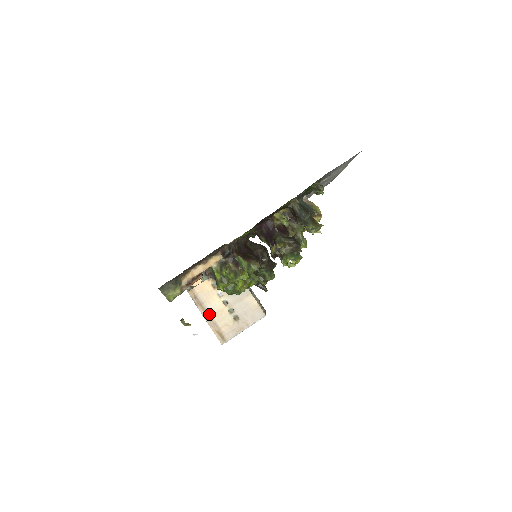
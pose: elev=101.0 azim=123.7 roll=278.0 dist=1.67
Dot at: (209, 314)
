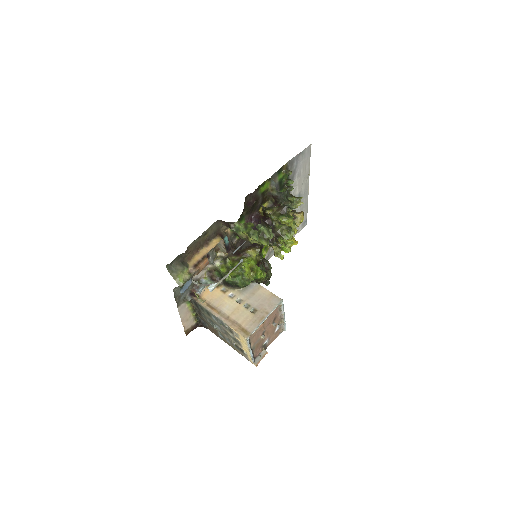
Dot at: (225, 315)
